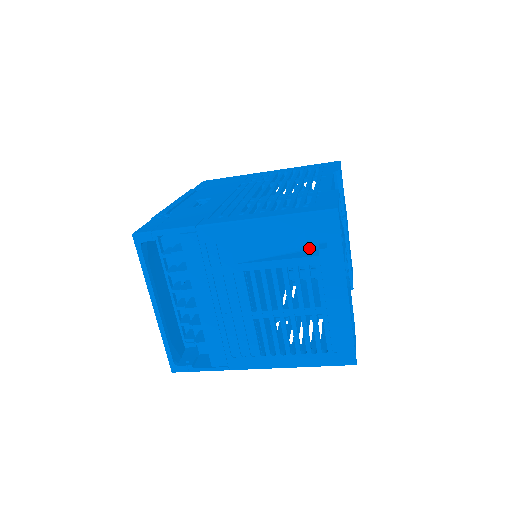
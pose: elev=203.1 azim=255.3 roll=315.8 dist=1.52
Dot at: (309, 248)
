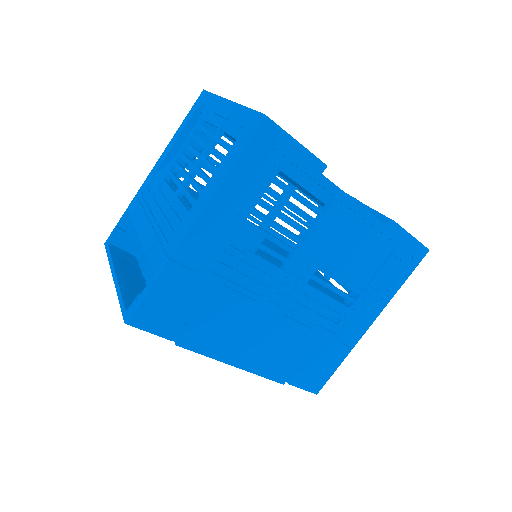
Dot at: occluded
